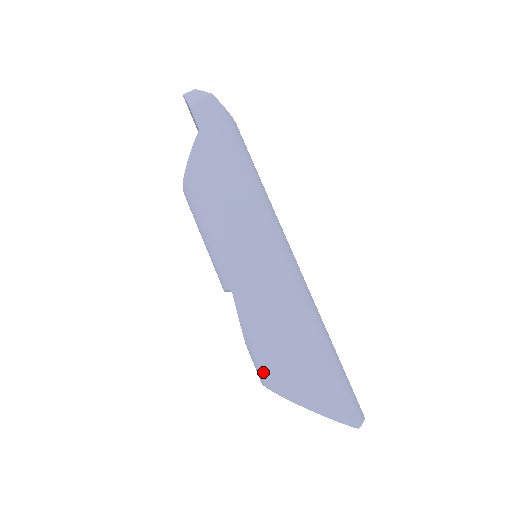
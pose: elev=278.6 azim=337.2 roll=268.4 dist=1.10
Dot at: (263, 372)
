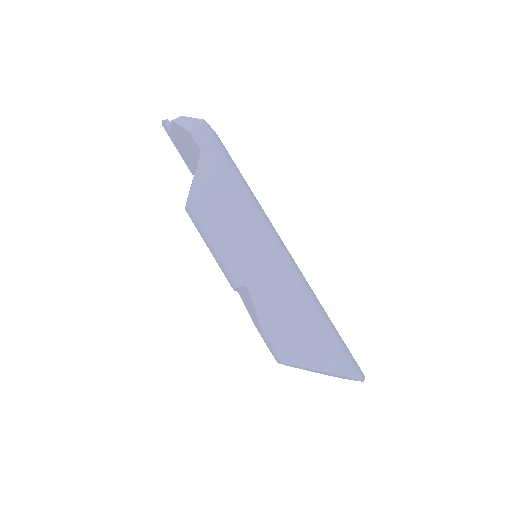
Dot at: (283, 351)
